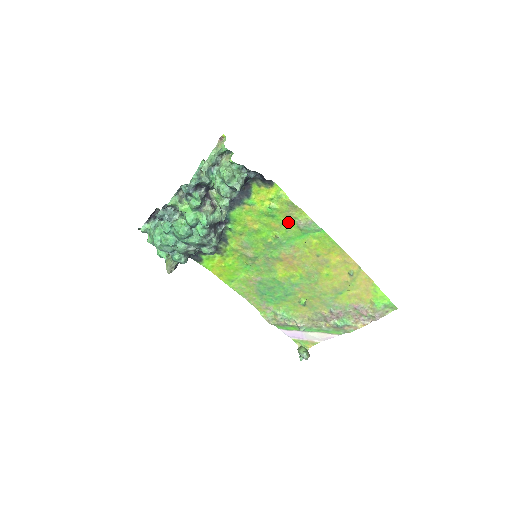
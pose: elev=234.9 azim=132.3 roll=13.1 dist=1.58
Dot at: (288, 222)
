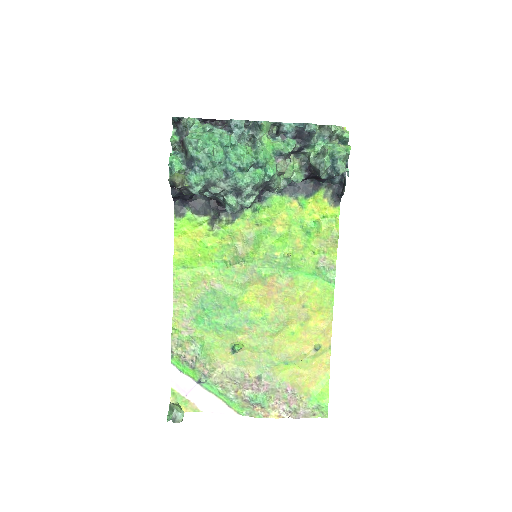
Dot at: (314, 250)
